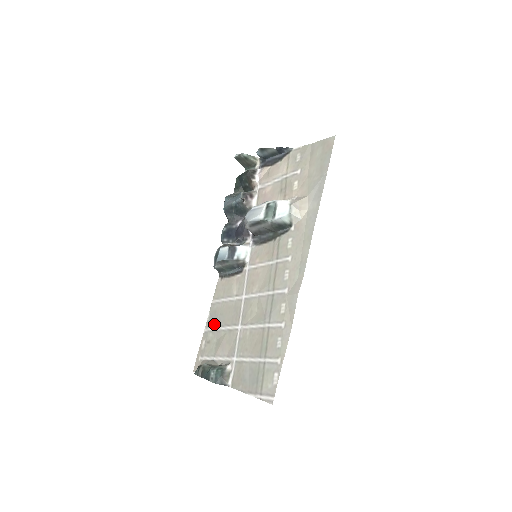
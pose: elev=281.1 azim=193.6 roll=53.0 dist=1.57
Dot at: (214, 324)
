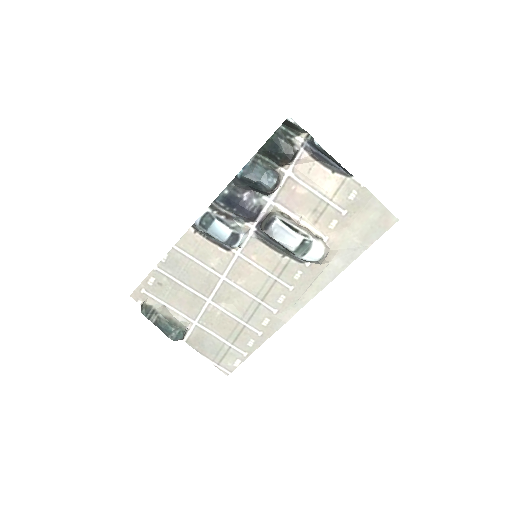
Dot at: (173, 273)
